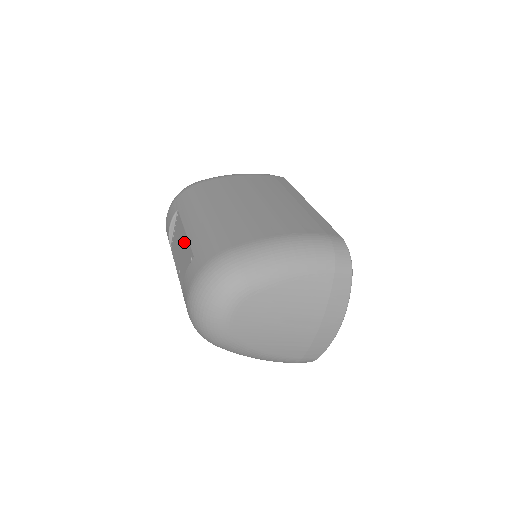
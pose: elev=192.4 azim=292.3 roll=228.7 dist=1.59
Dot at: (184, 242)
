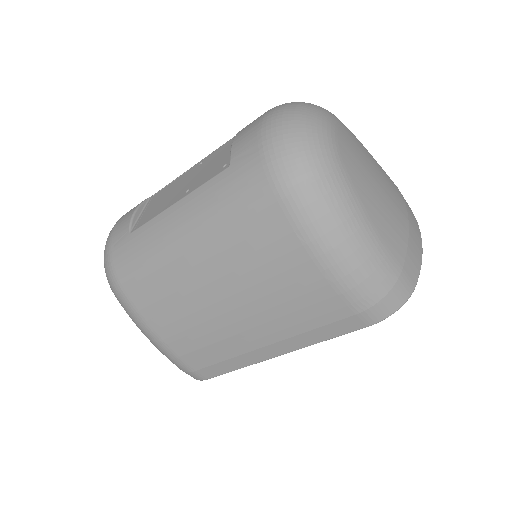
Dot at: (196, 167)
